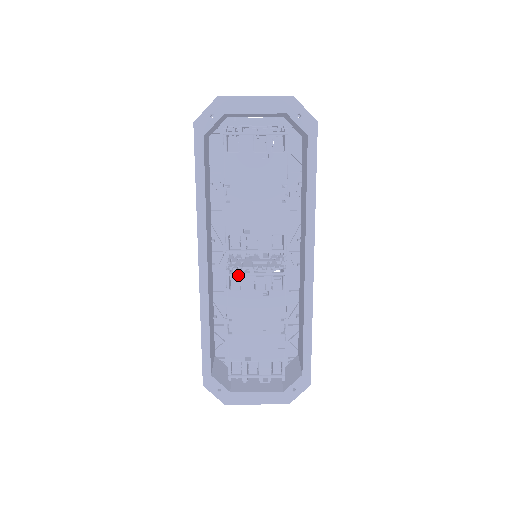
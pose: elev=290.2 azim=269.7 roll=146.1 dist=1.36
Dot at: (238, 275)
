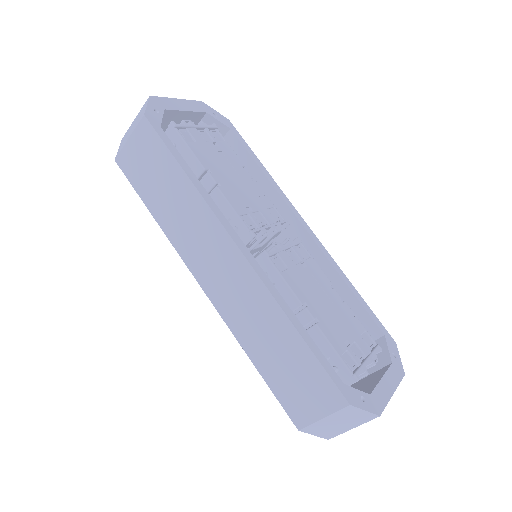
Dot at: (275, 252)
